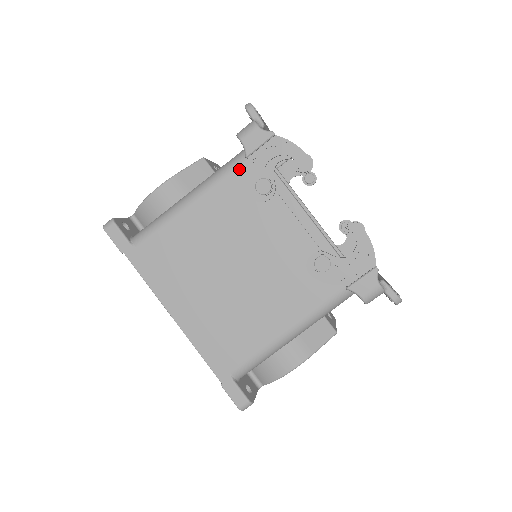
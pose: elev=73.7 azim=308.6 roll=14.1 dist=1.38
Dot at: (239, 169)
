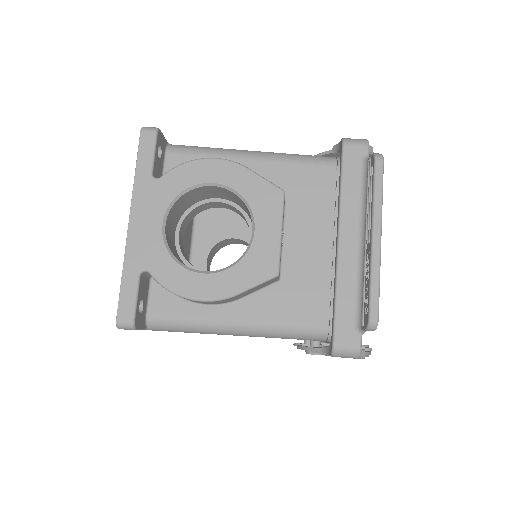
Dot at: occluded
